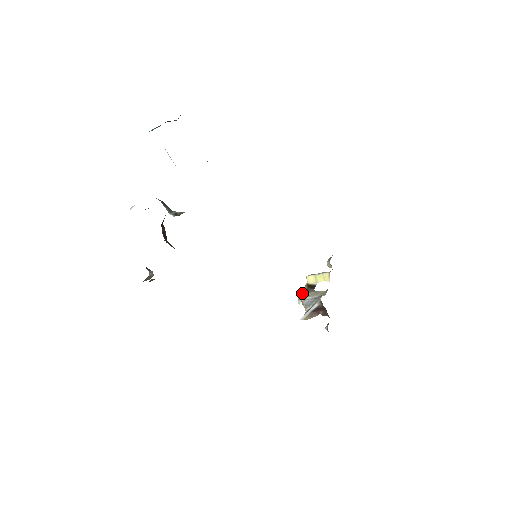
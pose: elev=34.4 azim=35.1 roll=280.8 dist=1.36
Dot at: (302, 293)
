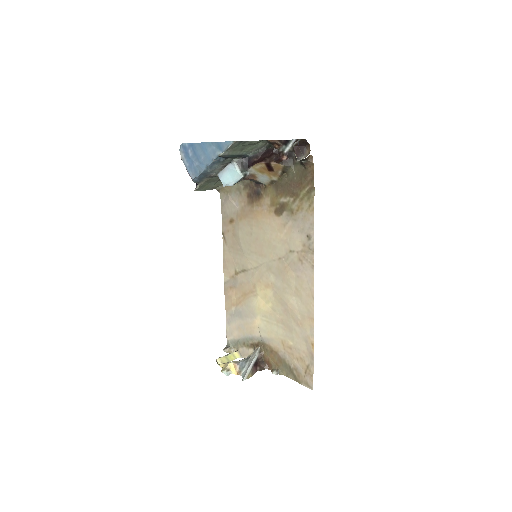
Dot at: (230, 362)
